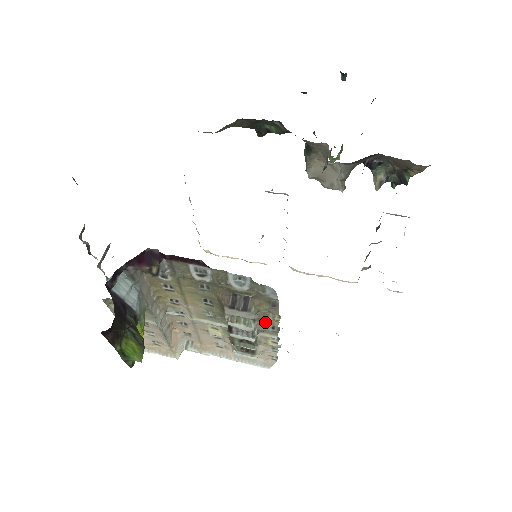
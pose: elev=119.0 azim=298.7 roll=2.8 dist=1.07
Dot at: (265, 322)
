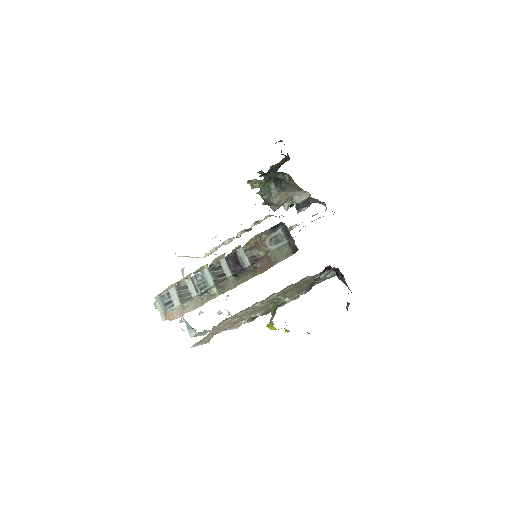
Dot at: occluded
